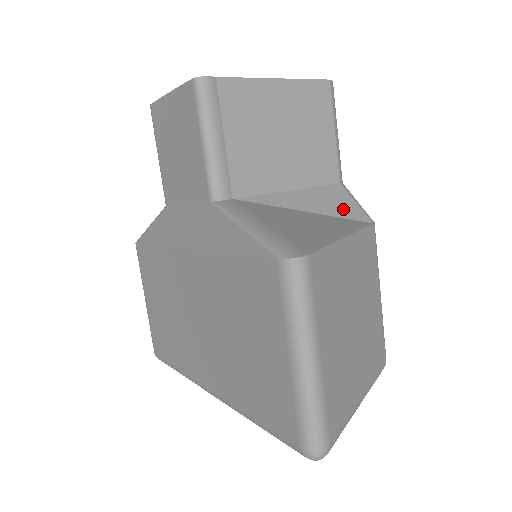
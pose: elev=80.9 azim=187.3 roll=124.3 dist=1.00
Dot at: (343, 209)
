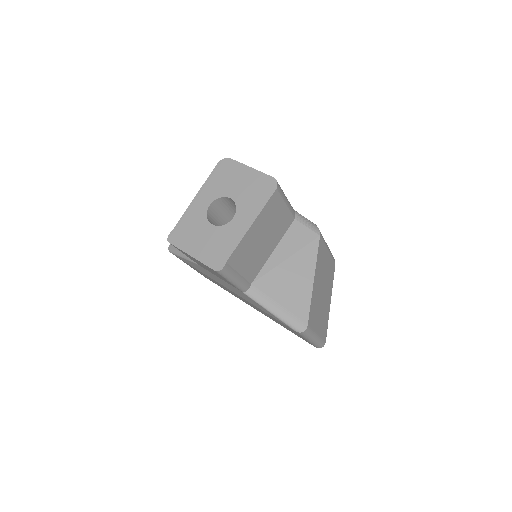
Dot at: (302, 240)
